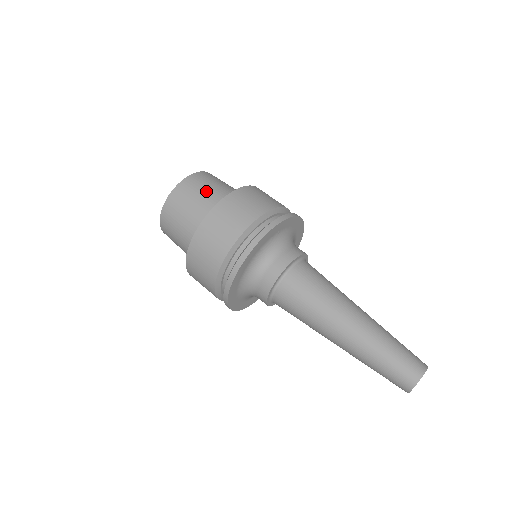
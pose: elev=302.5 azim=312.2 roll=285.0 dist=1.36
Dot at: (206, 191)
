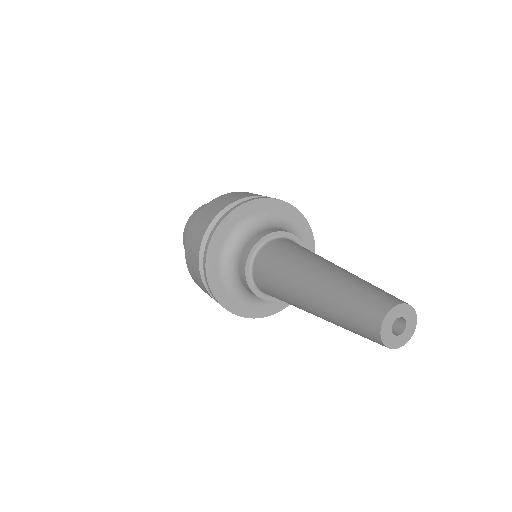
Dot at: occluded
